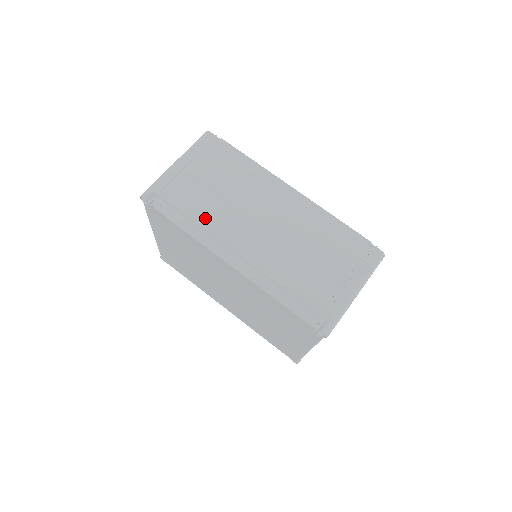
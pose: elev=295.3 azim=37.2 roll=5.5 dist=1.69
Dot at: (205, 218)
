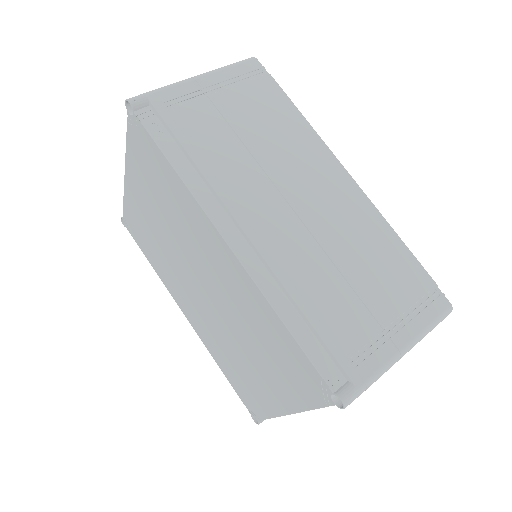
Dot at: (213, 165)
